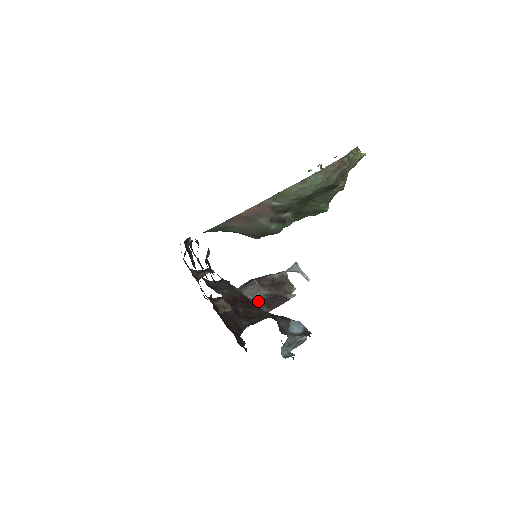
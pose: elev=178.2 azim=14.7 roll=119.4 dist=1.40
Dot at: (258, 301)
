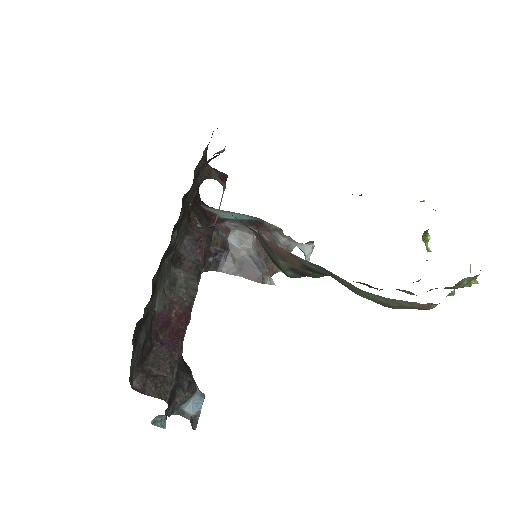
Dot at: (238, 254)
